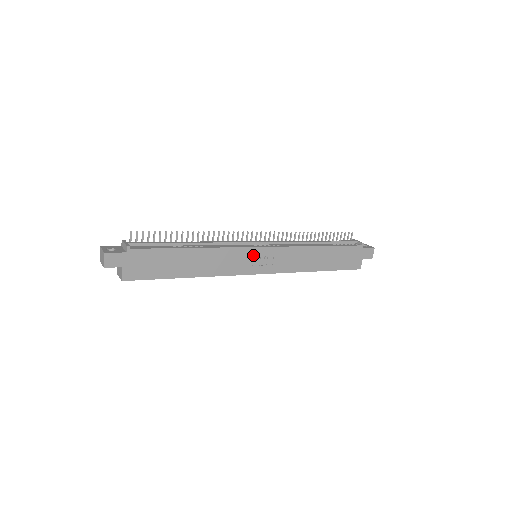
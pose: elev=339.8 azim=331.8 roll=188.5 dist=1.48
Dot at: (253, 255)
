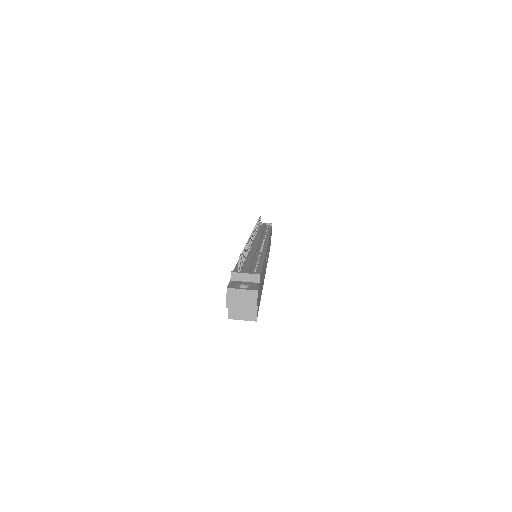
Dot at: occluded
